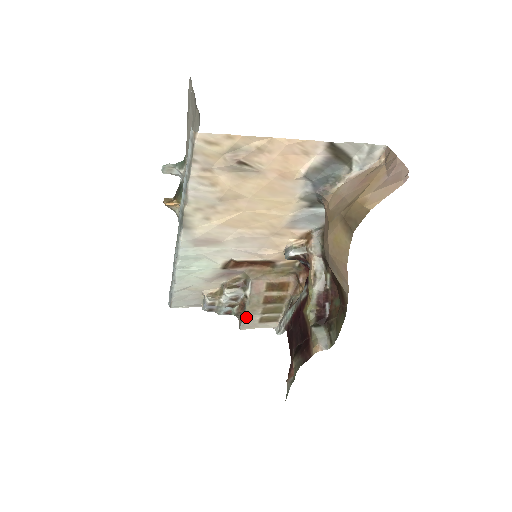
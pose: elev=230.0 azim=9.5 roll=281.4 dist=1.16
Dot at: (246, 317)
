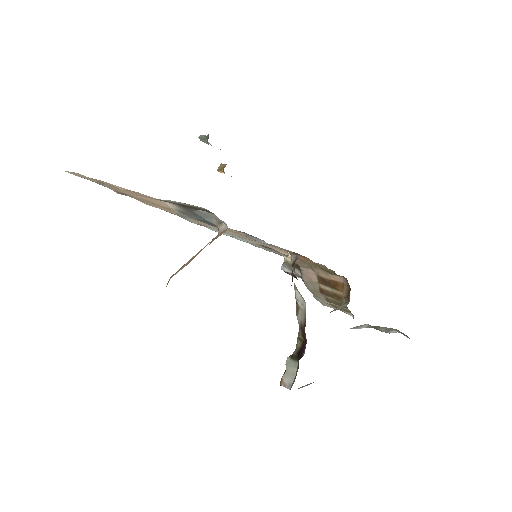
Dot at: (315, 297)
